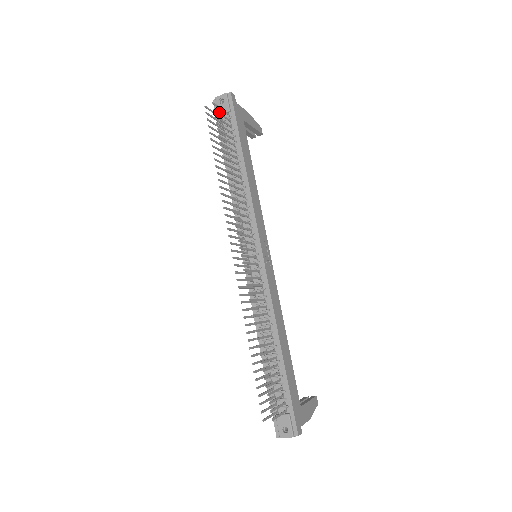
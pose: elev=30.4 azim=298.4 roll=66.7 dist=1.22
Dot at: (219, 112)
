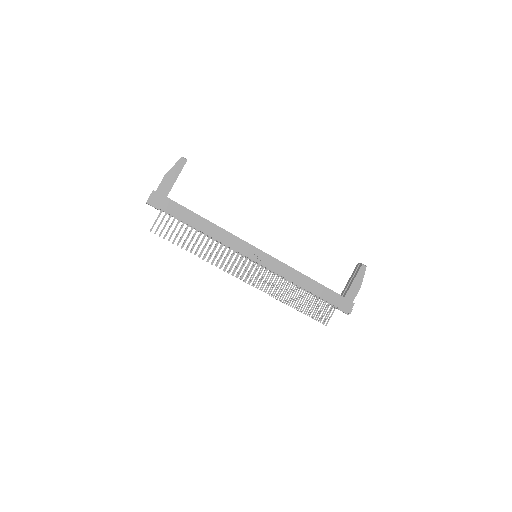
Dot at: (158, 226)
